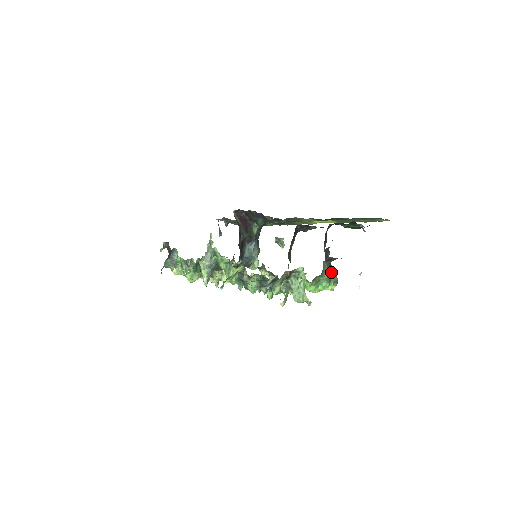
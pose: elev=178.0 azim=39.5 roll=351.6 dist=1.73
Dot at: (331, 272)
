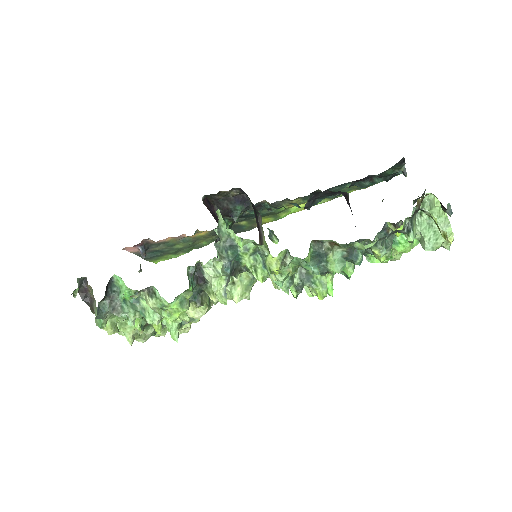
Dot at: occluded
